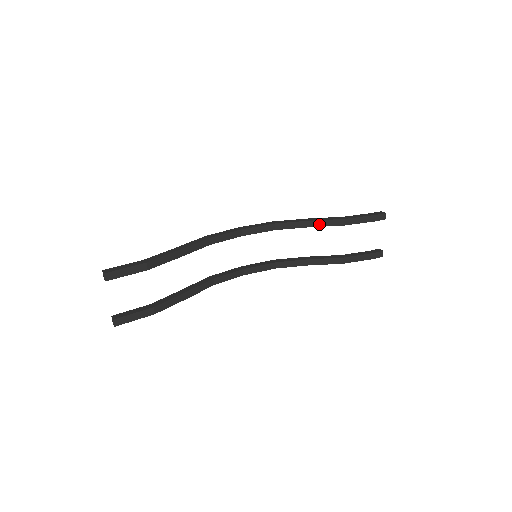
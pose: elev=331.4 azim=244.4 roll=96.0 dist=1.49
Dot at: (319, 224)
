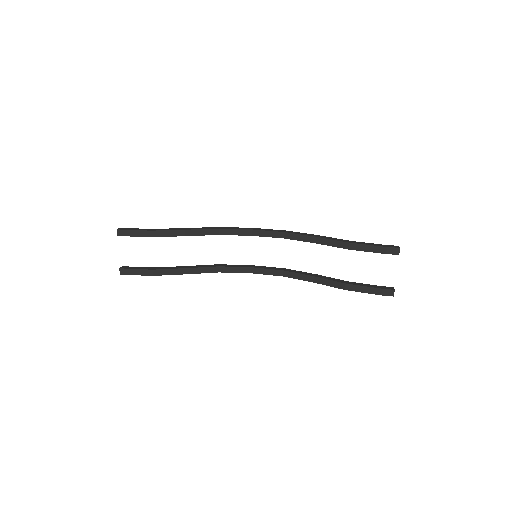
Dot at: (325, 242)
